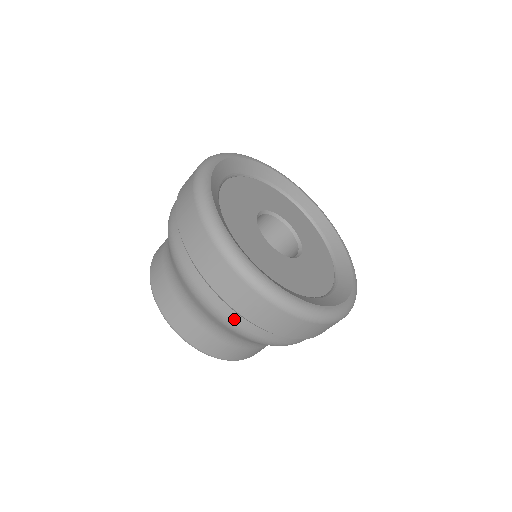
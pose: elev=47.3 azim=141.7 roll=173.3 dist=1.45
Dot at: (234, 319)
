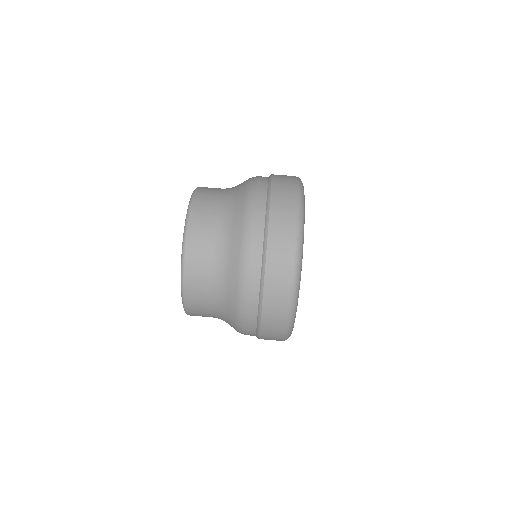
Dot at: (260, 194)
